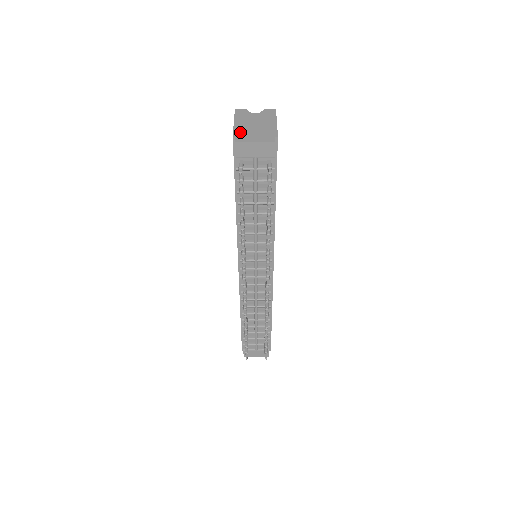
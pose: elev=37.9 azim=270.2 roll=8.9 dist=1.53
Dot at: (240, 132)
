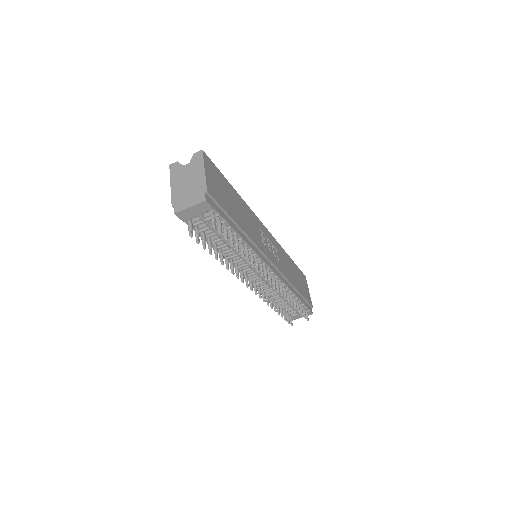
Dot at: (177, 198)
